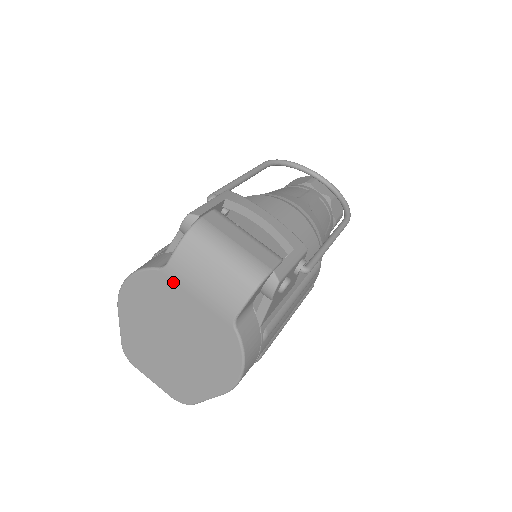
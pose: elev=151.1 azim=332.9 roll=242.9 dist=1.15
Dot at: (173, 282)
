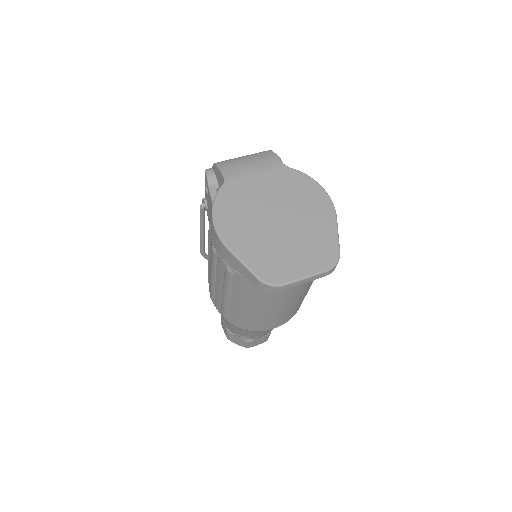
Dot at: (237, 181)
